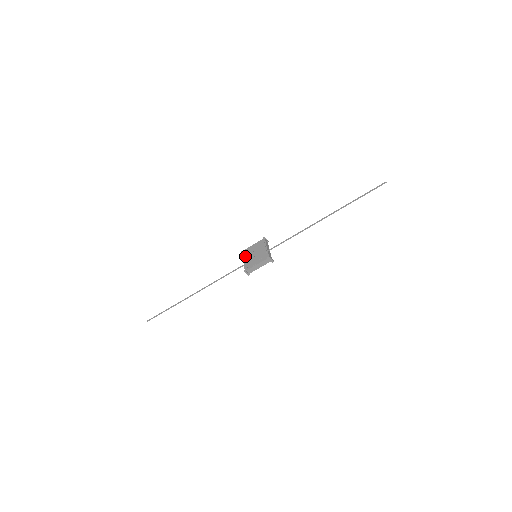
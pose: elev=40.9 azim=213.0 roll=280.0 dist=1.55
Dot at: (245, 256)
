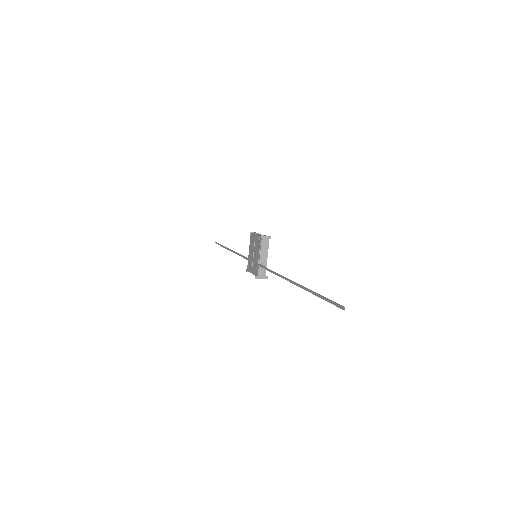
Dot at: (249, 247)
